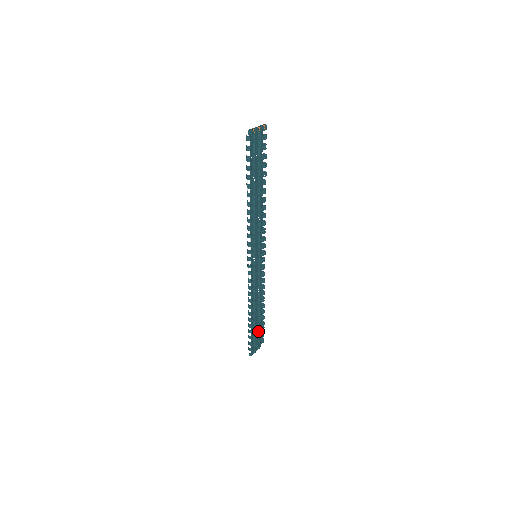
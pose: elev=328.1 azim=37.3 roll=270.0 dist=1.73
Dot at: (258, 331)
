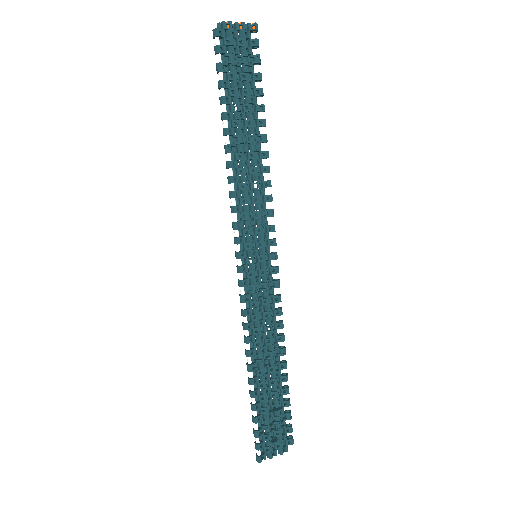
Dot at: occluded
